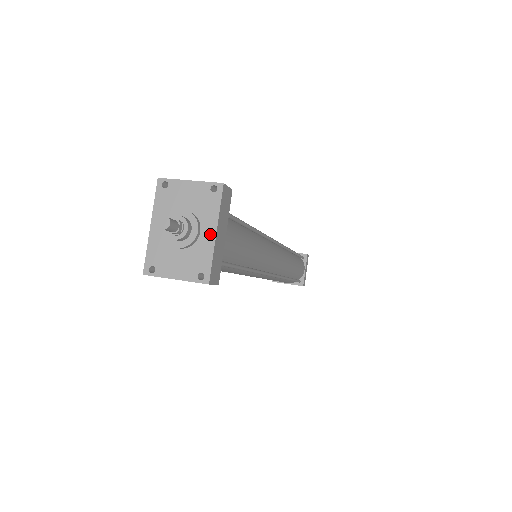
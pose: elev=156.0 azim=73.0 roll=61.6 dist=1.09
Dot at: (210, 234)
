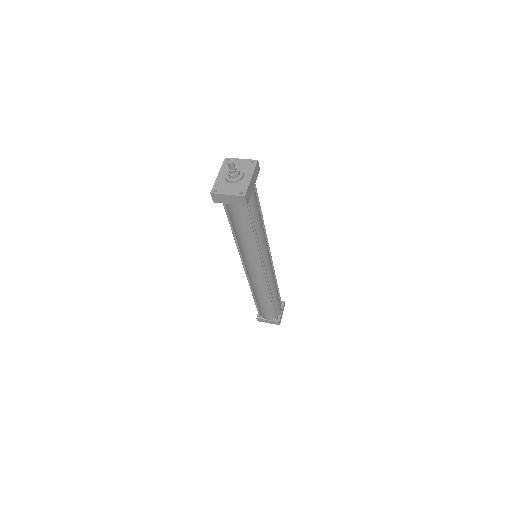
Dot at: (248, 178)
